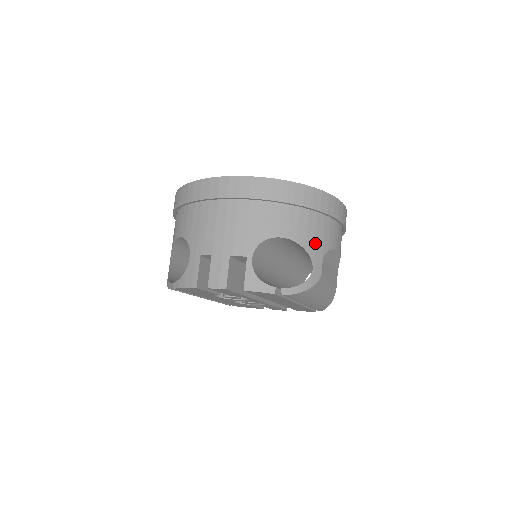
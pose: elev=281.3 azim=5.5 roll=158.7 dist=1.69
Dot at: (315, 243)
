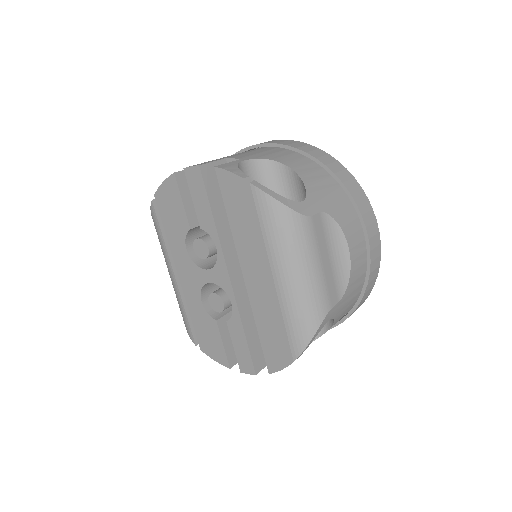
Dot at: (320, 194)
